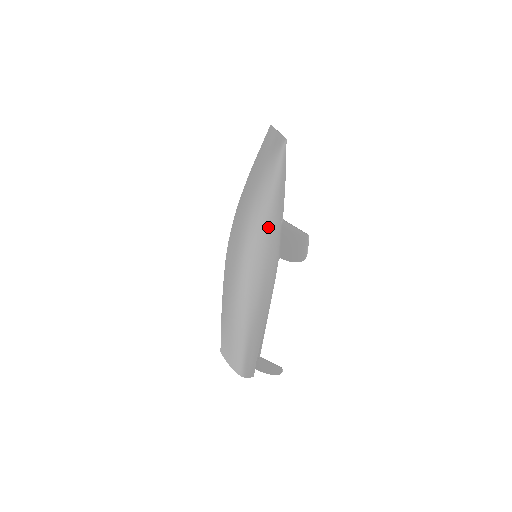
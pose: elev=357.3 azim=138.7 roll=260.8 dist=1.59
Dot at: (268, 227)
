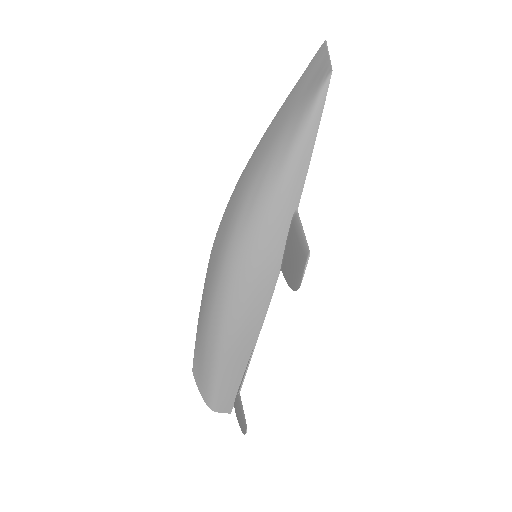
Dot at: (267, 220)
